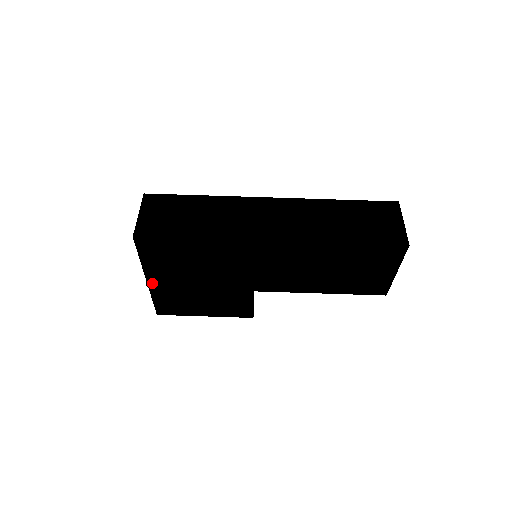
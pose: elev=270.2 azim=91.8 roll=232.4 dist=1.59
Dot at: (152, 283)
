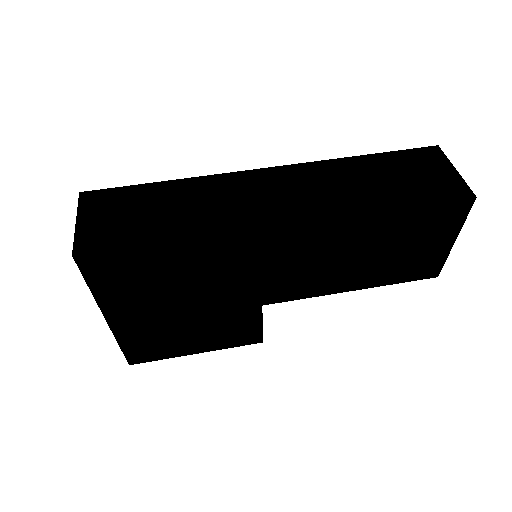
Dot at: (115, 322)
